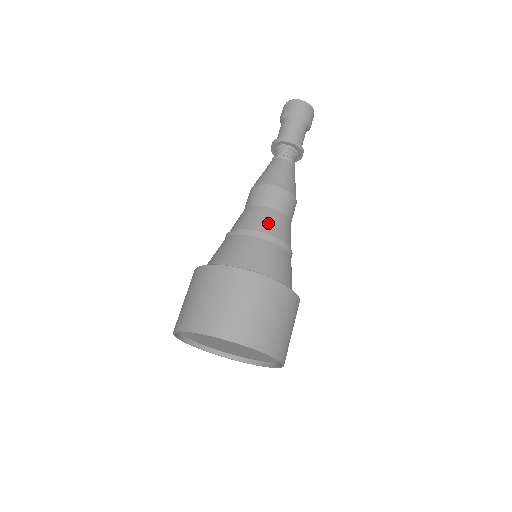
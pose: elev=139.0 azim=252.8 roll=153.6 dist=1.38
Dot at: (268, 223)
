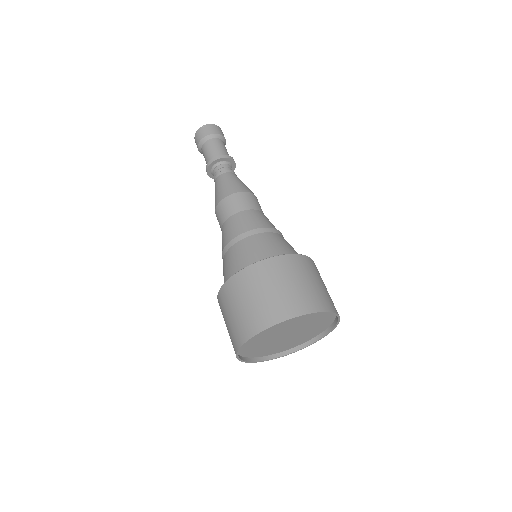
Dot at: (261, 220)
